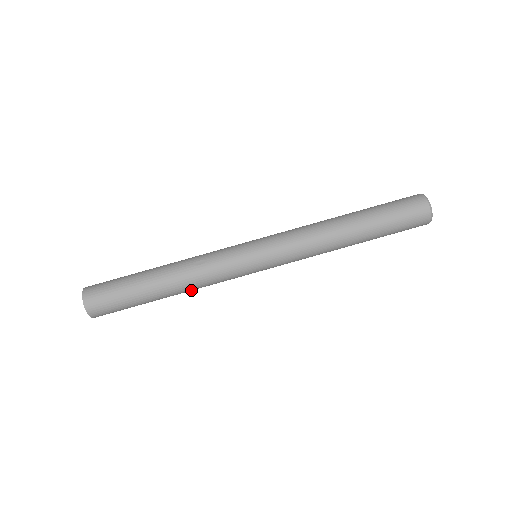
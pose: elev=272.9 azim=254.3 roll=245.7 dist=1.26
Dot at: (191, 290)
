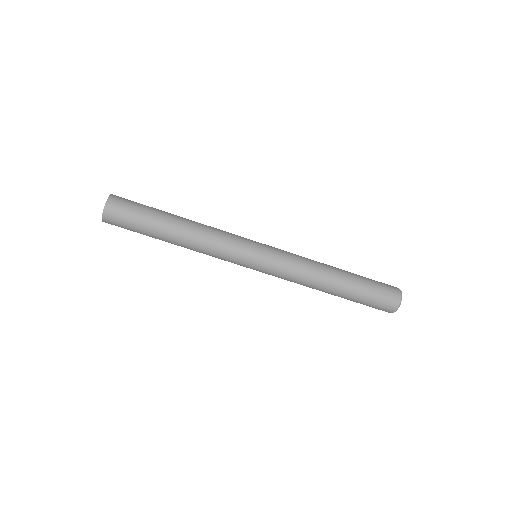
Dot at: occluded
